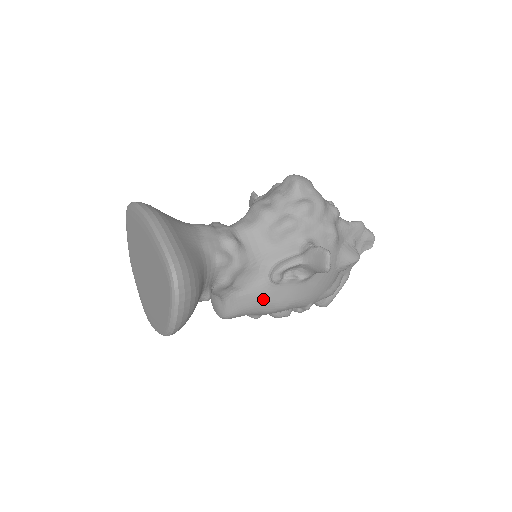
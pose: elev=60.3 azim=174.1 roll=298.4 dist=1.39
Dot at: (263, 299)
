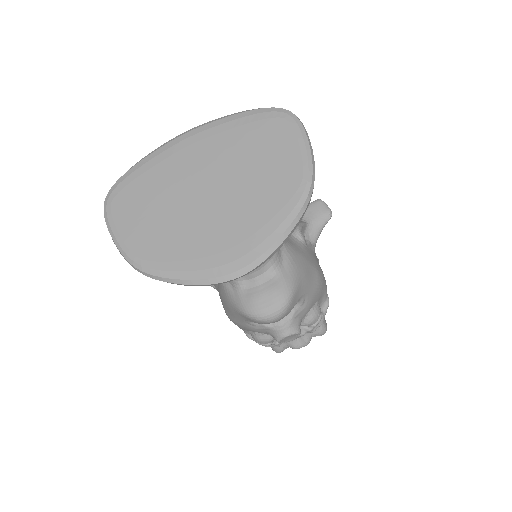
Dot at: (307, 260)
